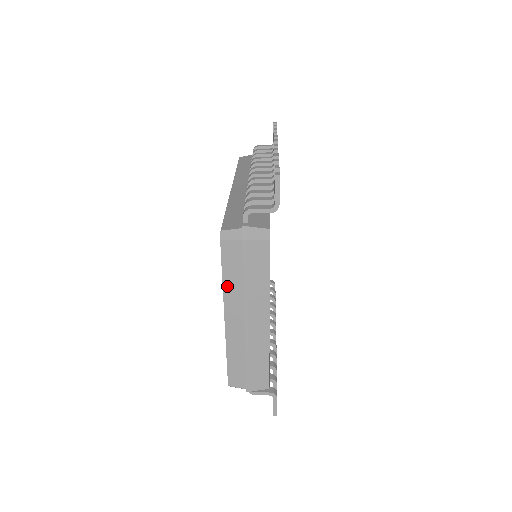
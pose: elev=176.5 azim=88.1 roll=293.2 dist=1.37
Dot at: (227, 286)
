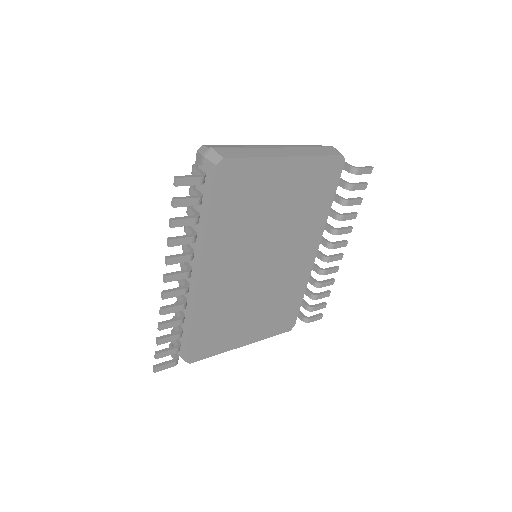
Dot at: occluded
